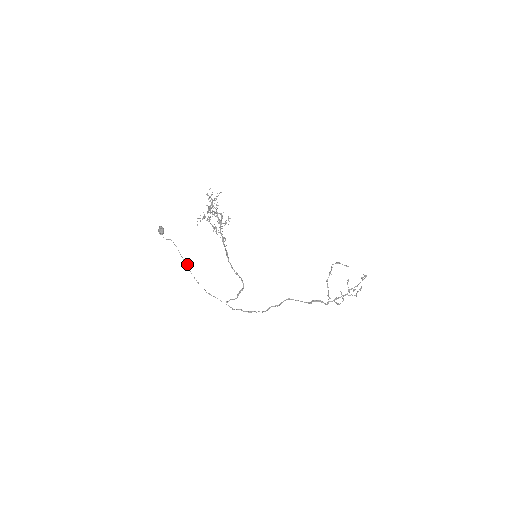
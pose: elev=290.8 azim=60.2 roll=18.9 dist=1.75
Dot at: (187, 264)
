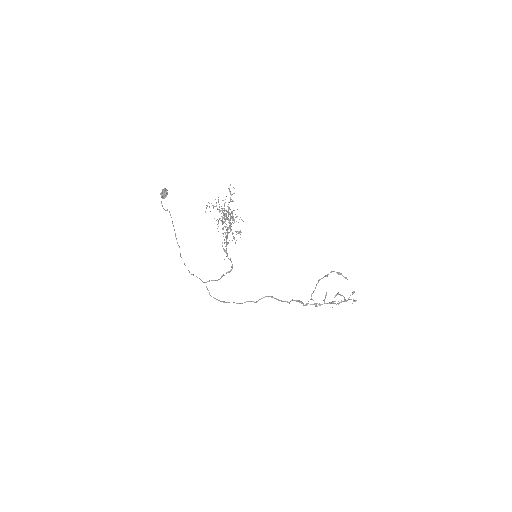
Dot at: (179, 246)
